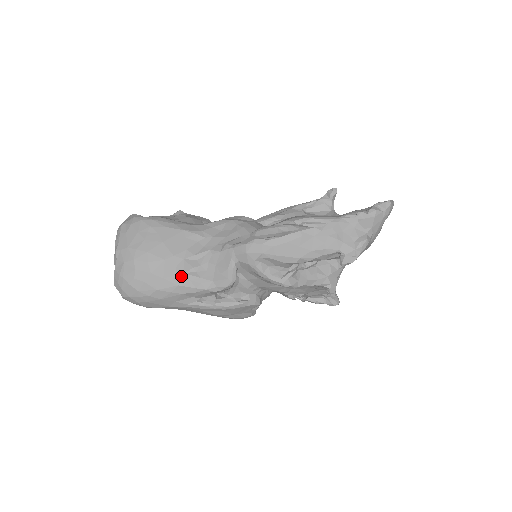
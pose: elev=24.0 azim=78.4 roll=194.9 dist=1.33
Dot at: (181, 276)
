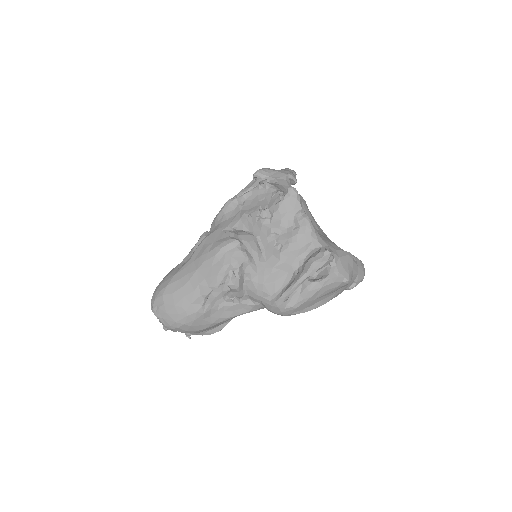
Dot at: occluded
